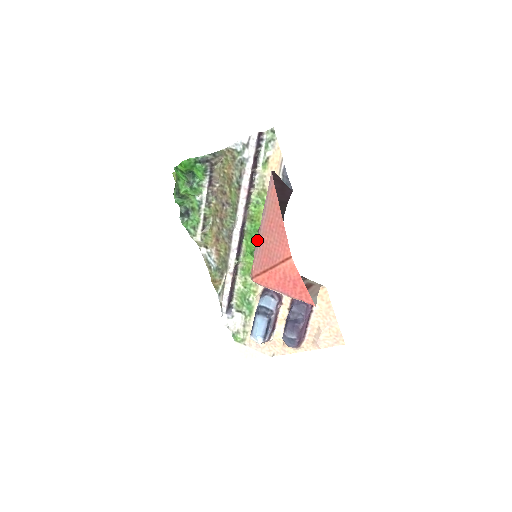
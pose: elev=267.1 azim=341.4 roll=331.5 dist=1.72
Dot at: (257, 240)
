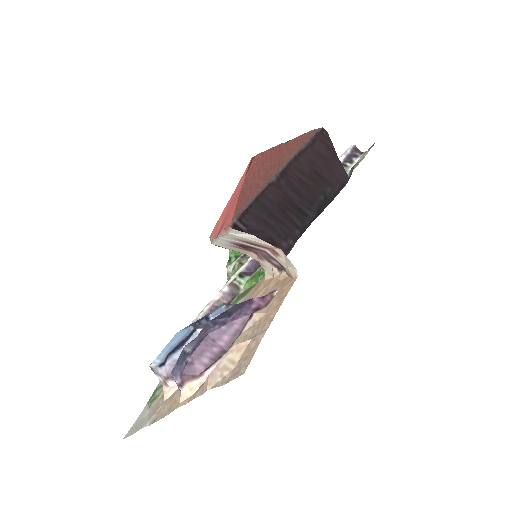
Dot at: (255, 197)
